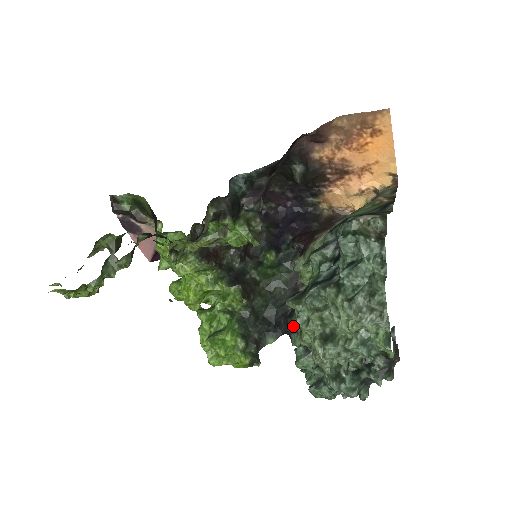
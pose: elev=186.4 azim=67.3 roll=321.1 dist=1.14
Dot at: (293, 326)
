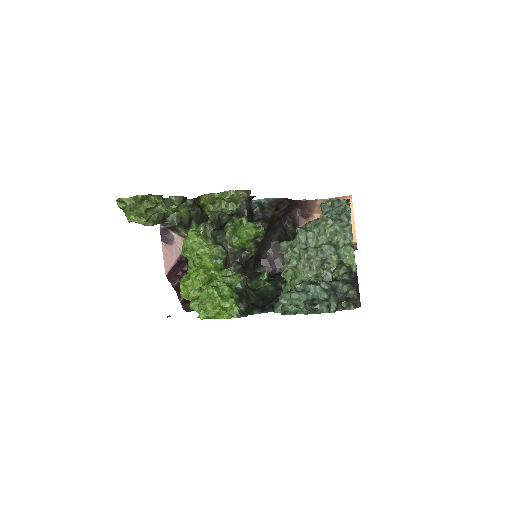
Dot at: (277, 299)
